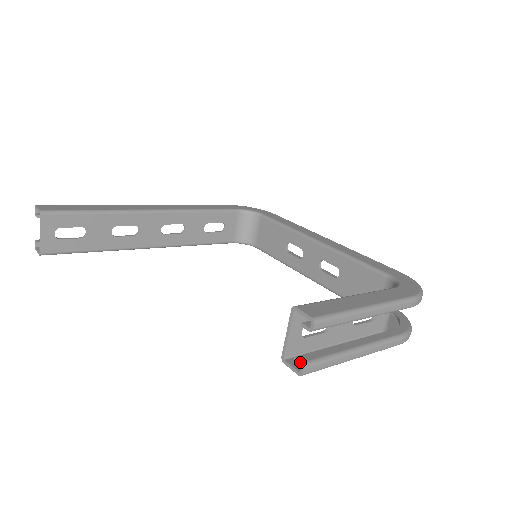
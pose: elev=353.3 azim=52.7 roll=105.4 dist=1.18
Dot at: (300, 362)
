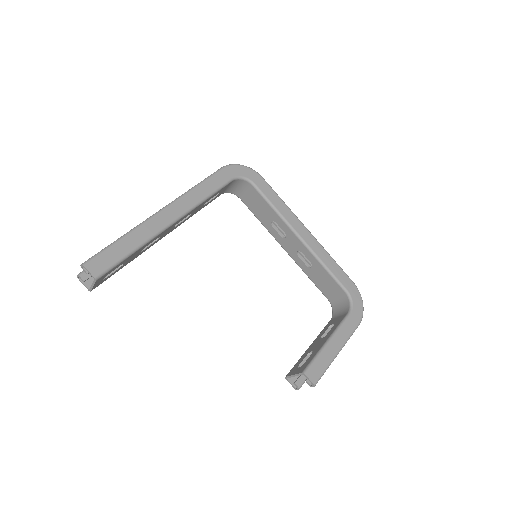
Dot at: (298, 387)
